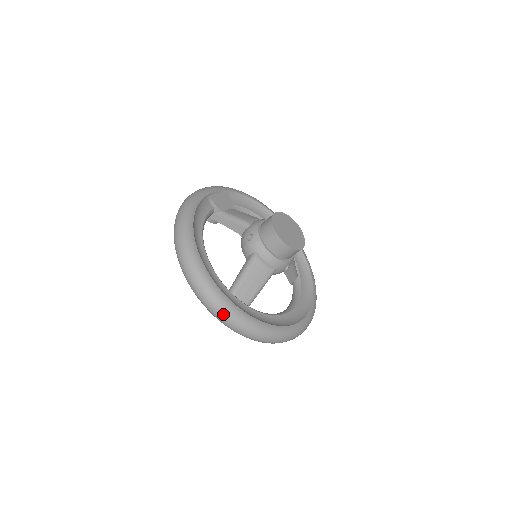
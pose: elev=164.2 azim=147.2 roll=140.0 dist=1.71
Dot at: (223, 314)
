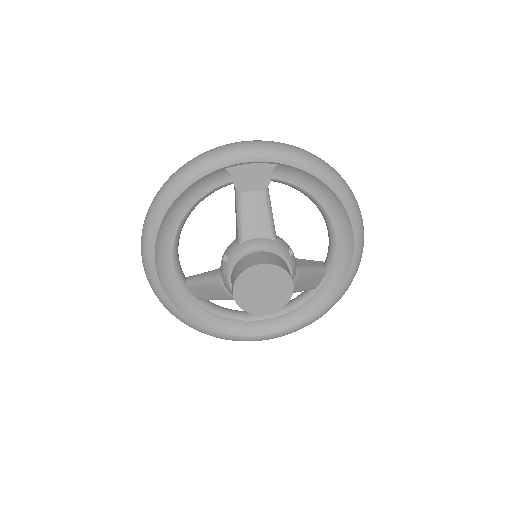
Dot at: (159, 299)
